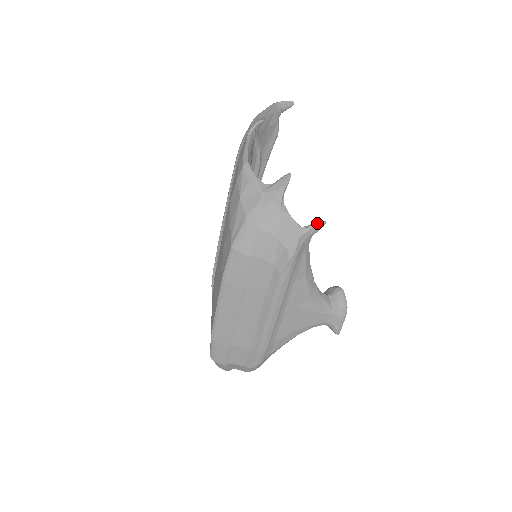
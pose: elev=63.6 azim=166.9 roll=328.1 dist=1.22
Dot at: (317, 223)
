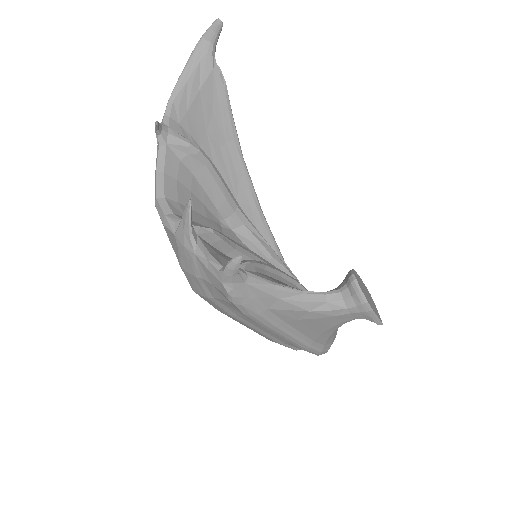
Dot at: (230, 263)
